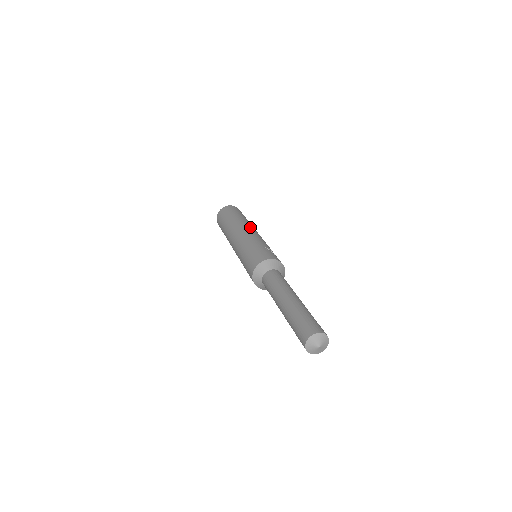
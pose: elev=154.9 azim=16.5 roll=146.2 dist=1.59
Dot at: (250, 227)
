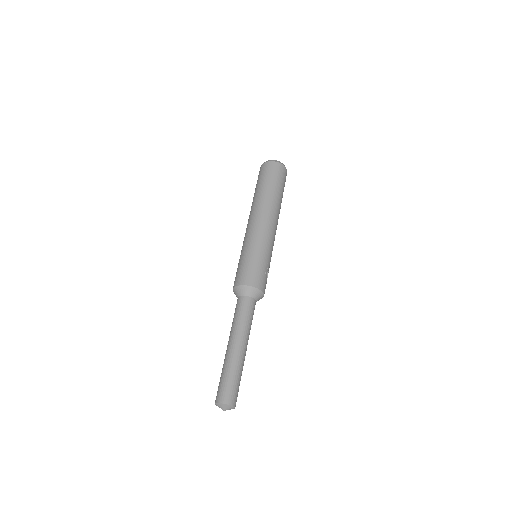
Dot at: (276, 222)
